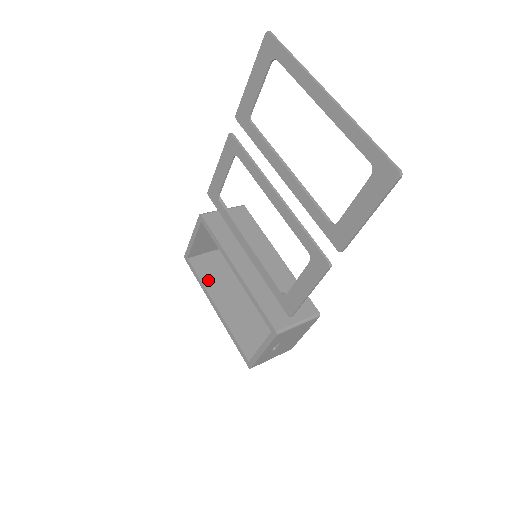
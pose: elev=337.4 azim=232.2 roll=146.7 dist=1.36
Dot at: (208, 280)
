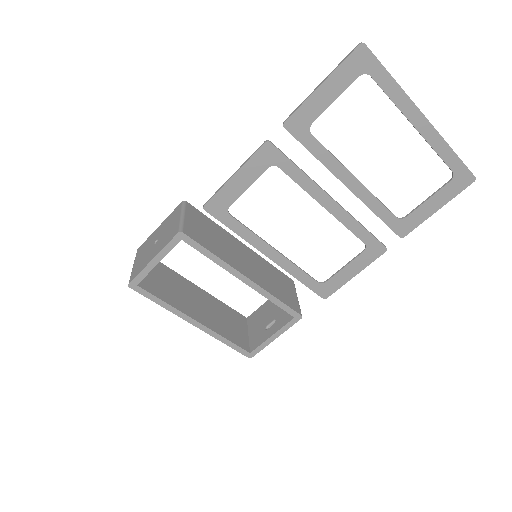
Dot at: (169, 298)
